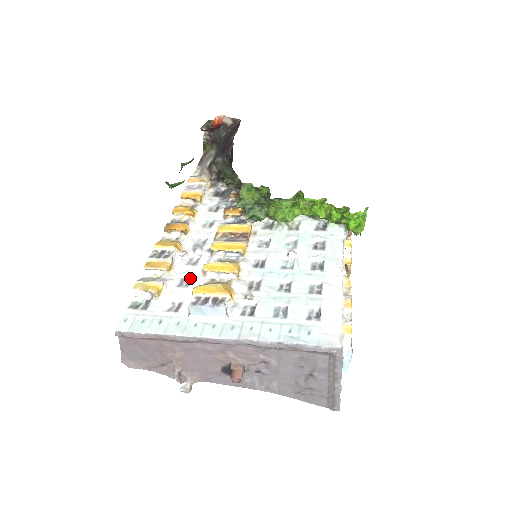
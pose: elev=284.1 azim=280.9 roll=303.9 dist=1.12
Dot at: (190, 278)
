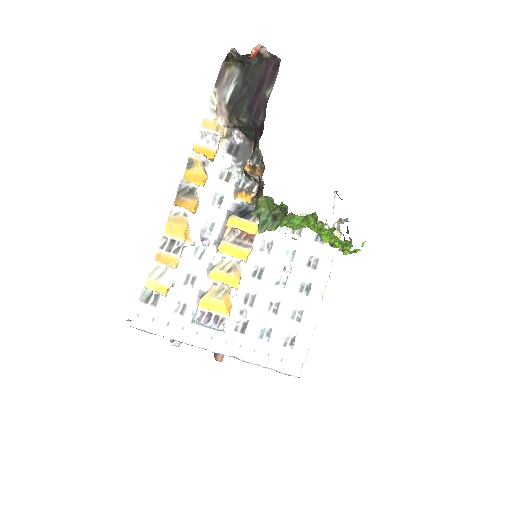
Dot at: (195, 276)
